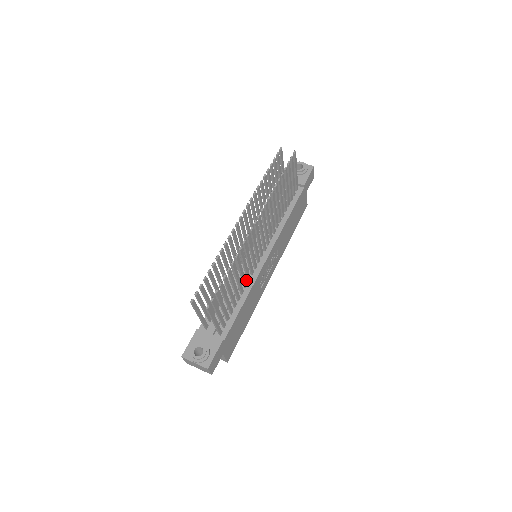
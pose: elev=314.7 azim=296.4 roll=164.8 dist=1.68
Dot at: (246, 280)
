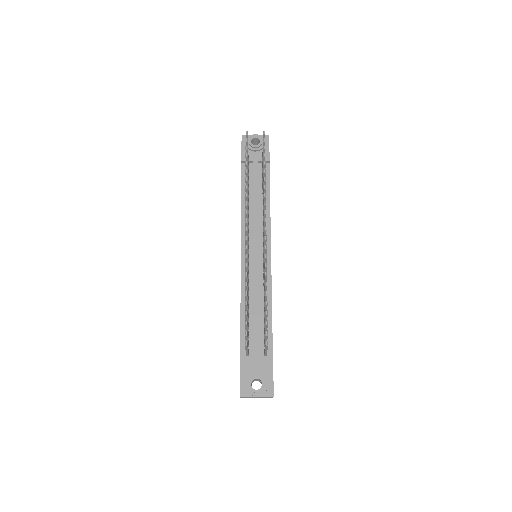
Dot at: (262, 287)
